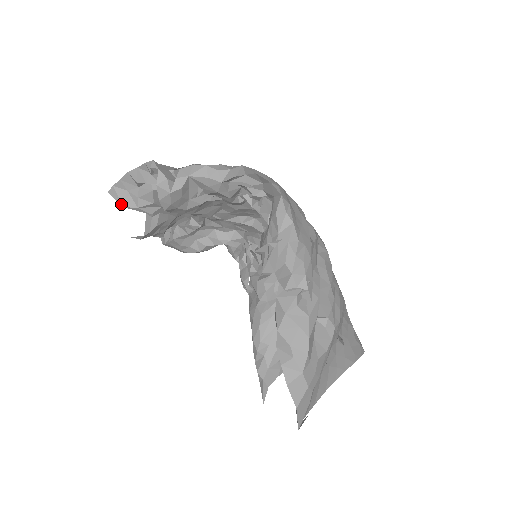
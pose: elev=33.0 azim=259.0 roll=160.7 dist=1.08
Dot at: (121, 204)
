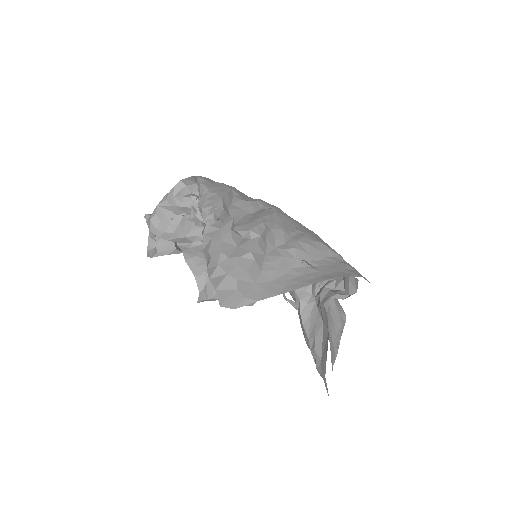
Dot at: (151, 257)
